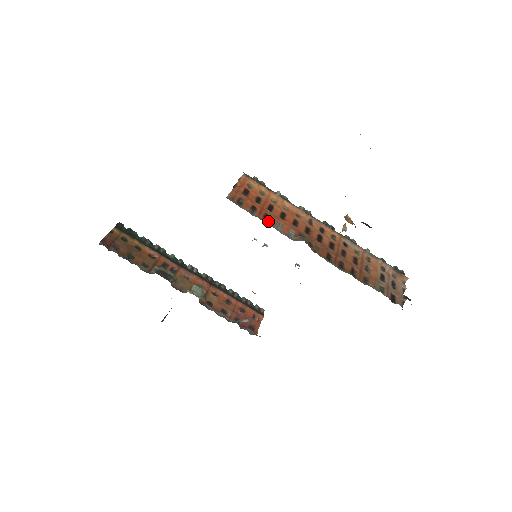
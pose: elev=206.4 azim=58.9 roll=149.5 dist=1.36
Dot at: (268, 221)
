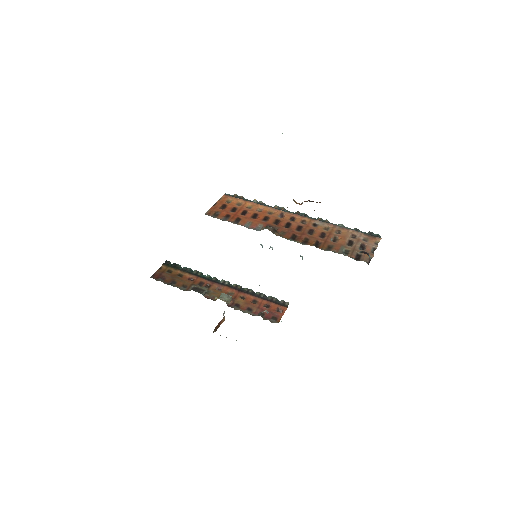
Dot at: (239, 222)
